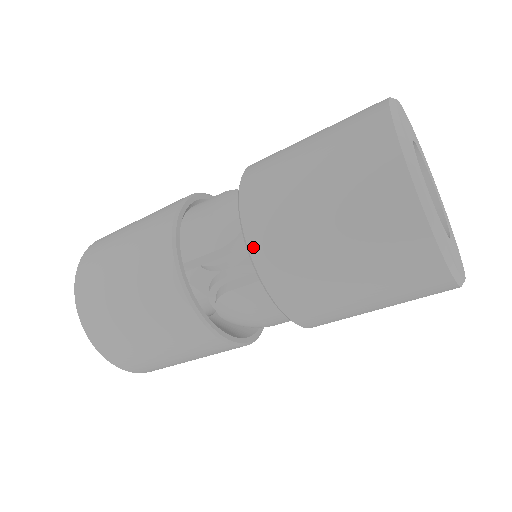
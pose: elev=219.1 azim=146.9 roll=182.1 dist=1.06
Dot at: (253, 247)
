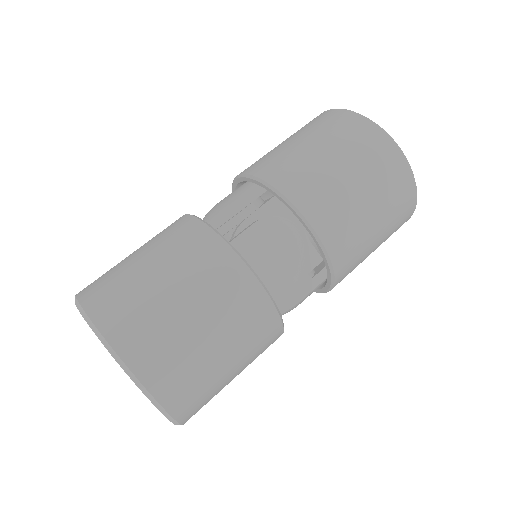
Dot at: (337, 267)
